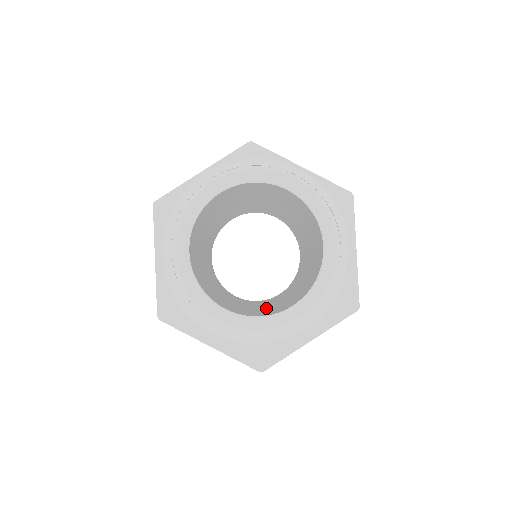
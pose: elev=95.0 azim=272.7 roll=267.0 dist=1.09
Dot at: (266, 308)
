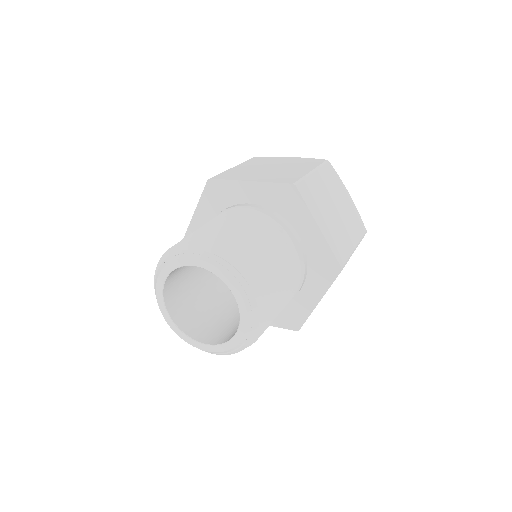
Dot at: (216, 313)
